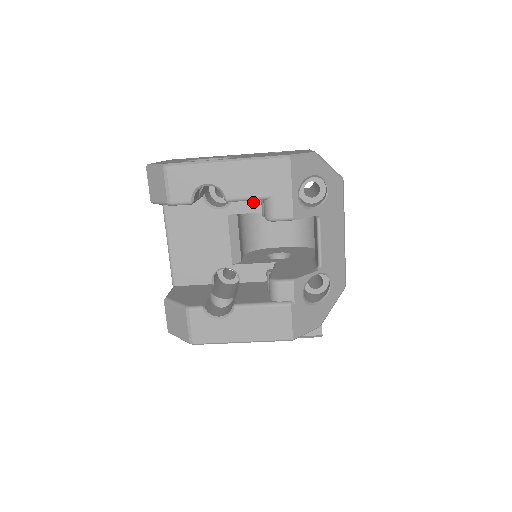
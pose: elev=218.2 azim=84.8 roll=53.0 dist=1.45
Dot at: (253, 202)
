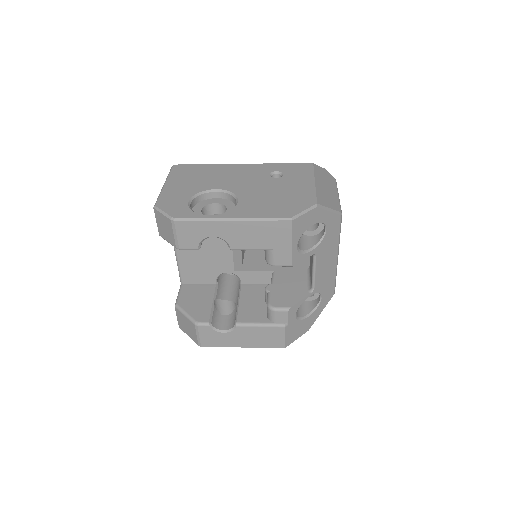
Dot at: occluded
